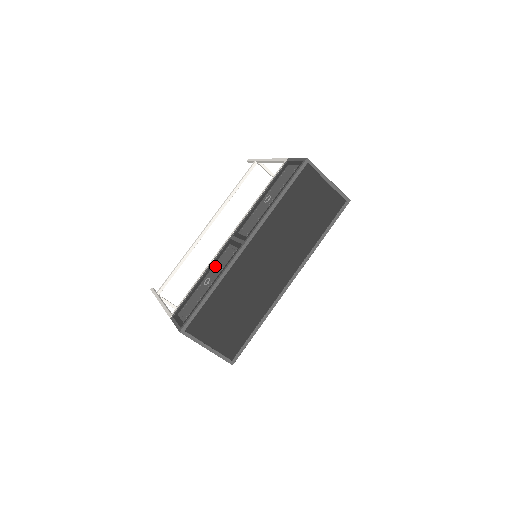
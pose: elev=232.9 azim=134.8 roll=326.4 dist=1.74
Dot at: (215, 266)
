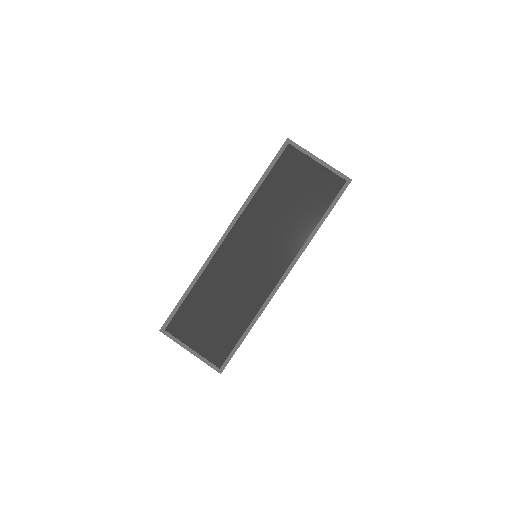
Dot at: occluded
